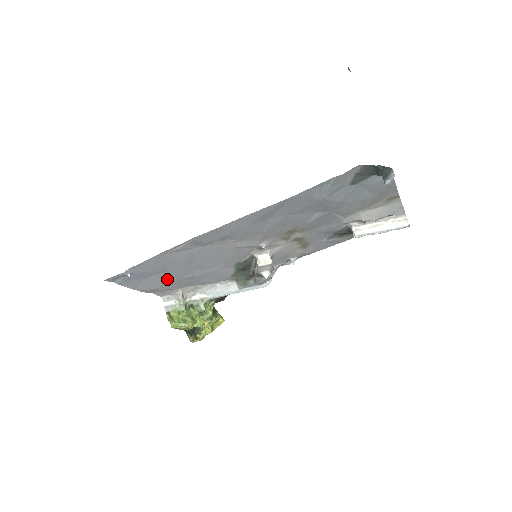
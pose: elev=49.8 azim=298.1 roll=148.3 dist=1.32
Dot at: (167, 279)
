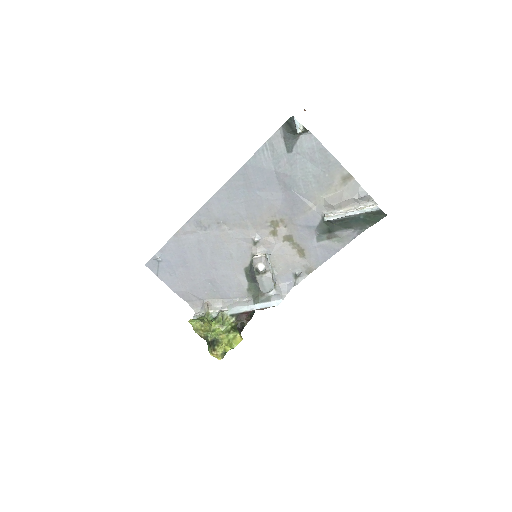
Dot at: (191, 278)
